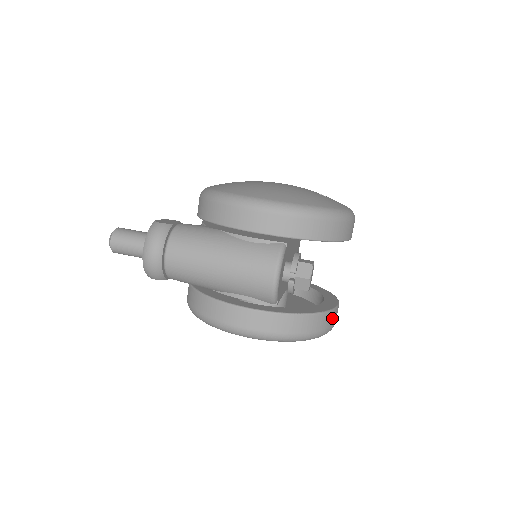
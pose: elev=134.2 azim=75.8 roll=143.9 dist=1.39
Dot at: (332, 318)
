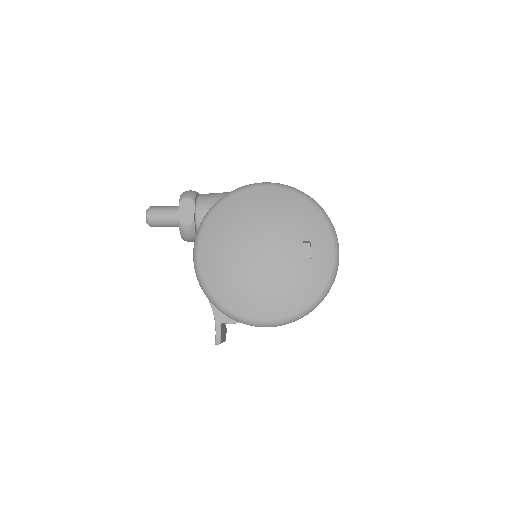
Dot at: occluded
